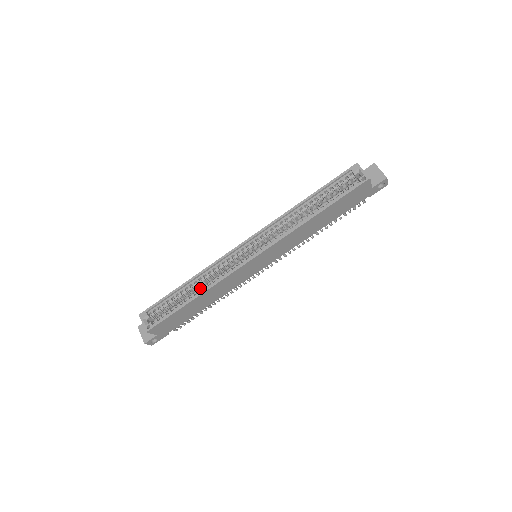
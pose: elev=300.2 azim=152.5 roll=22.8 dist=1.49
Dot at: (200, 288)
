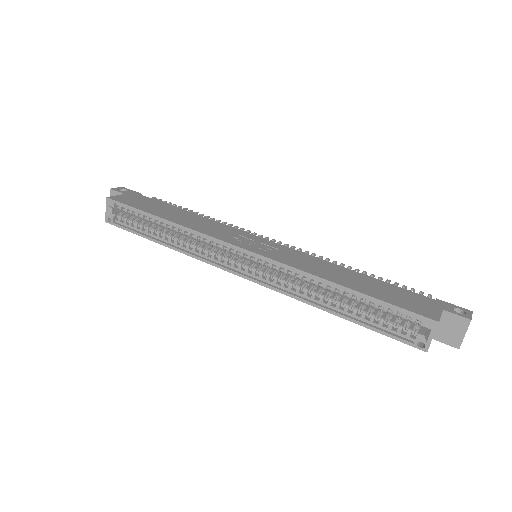
Dot at: (175, 238)
